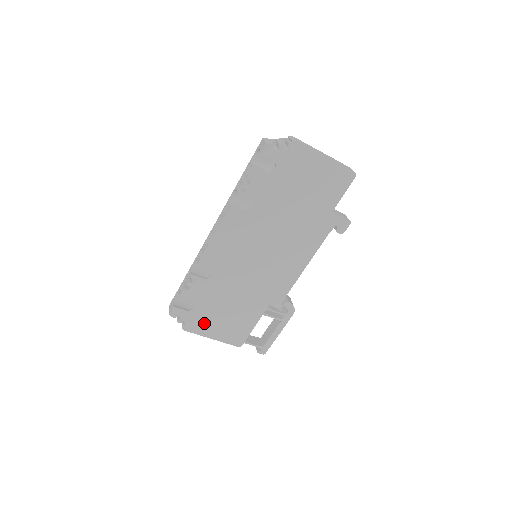
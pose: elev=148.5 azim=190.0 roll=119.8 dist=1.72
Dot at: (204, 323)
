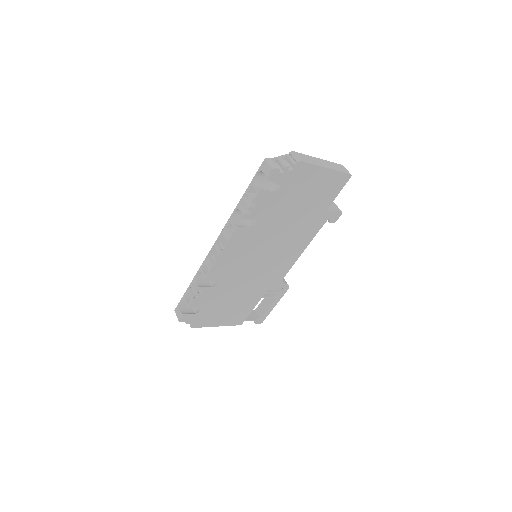
Dot at: (210, 318)
